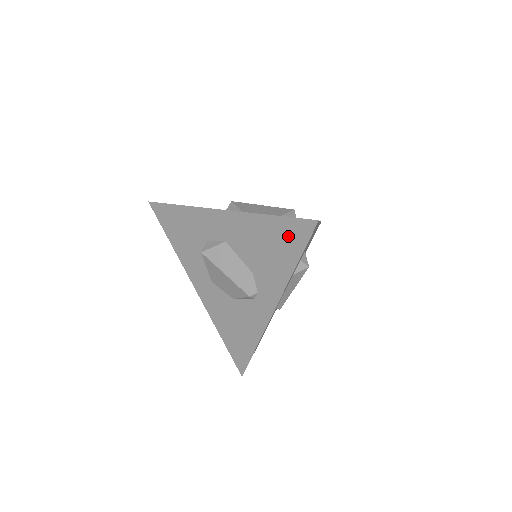
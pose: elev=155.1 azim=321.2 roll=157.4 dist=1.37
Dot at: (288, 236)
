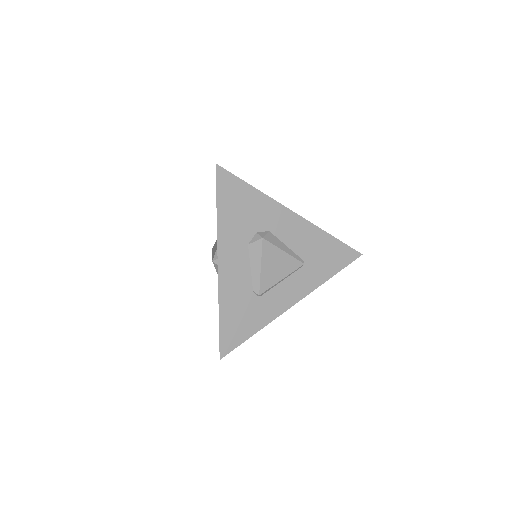
Dot at: occluded
